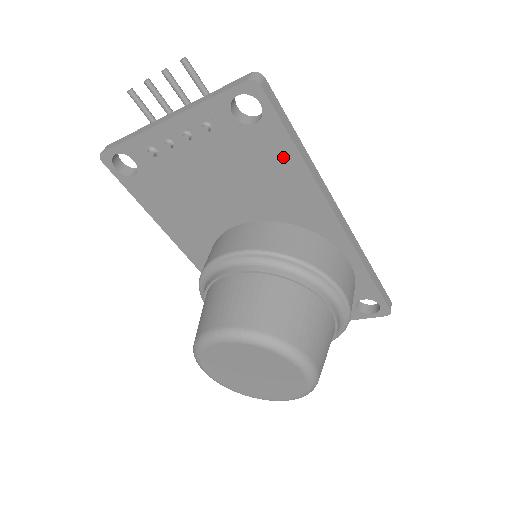
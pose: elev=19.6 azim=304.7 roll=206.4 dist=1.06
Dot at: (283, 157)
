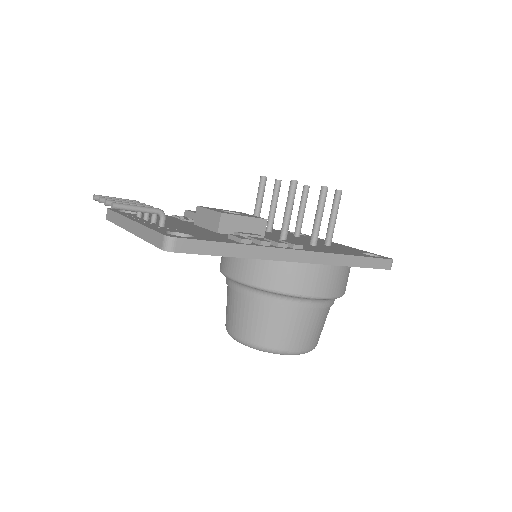
Dot at: occluded
